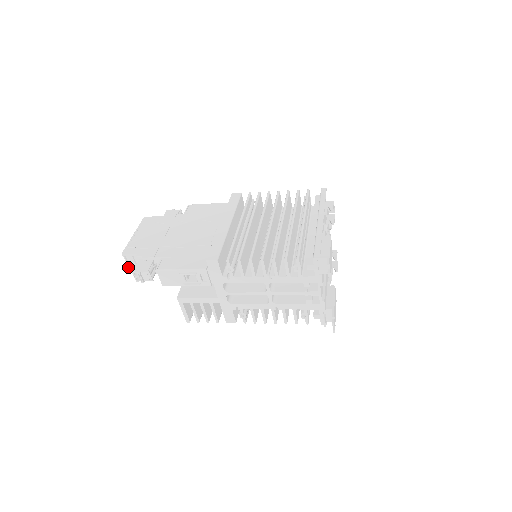
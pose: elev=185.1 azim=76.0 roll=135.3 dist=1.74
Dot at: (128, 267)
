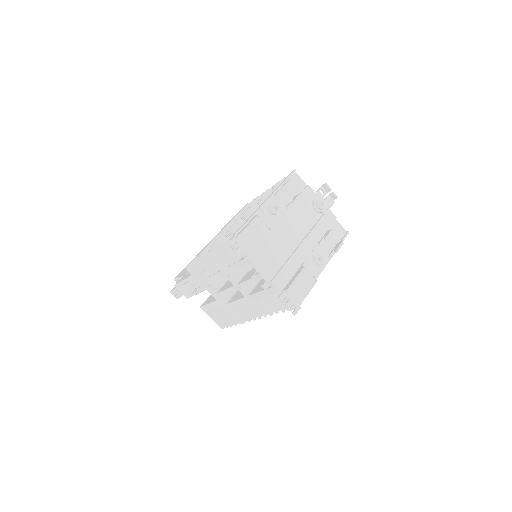
Dot at: occluded
